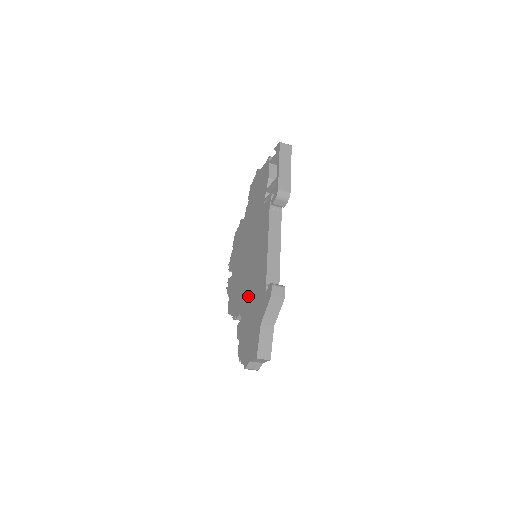
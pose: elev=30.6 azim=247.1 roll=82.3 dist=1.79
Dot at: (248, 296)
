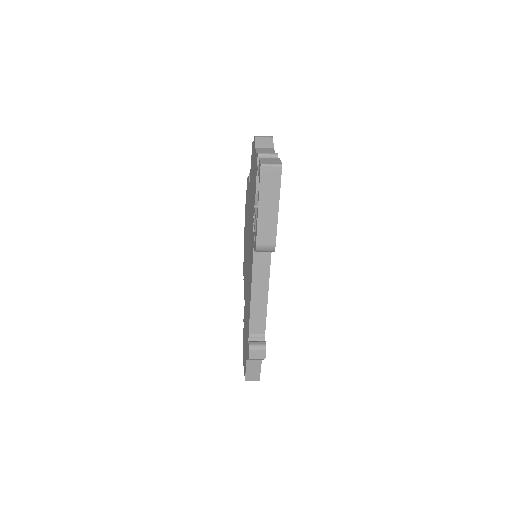
Dot at: (246, 302)
